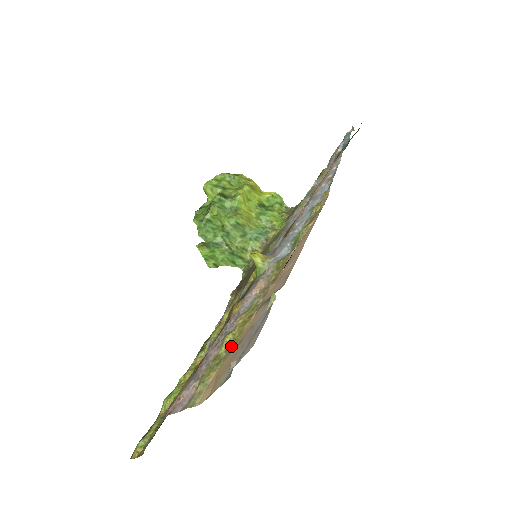
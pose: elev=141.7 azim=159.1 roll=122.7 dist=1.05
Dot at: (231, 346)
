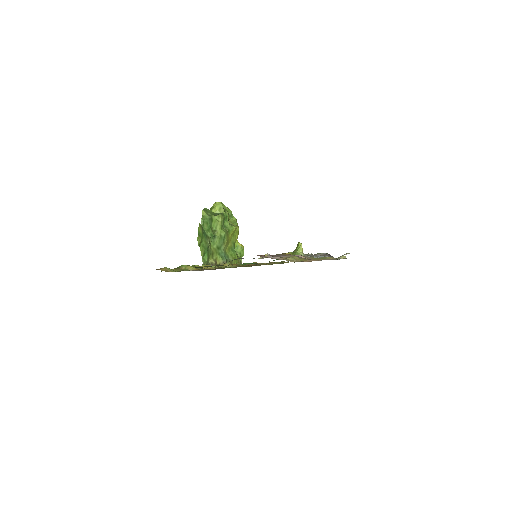
Dot at: (301, 260)
